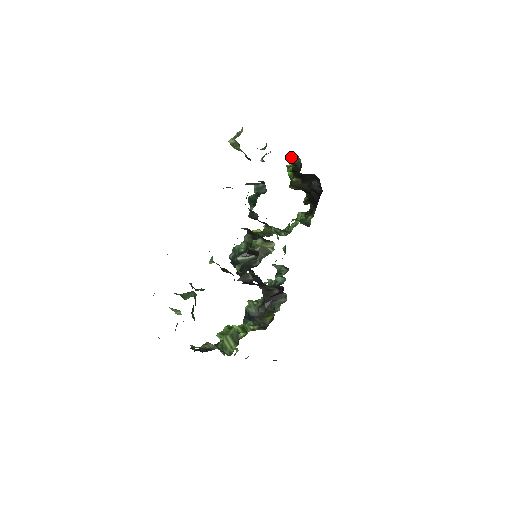
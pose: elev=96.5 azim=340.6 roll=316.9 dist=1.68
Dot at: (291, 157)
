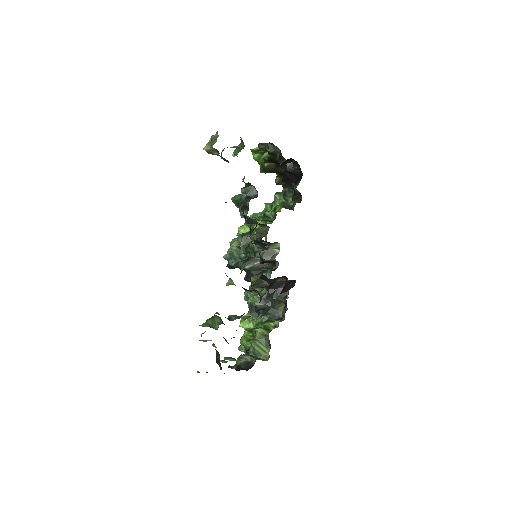
Dot at: (267, 147)
